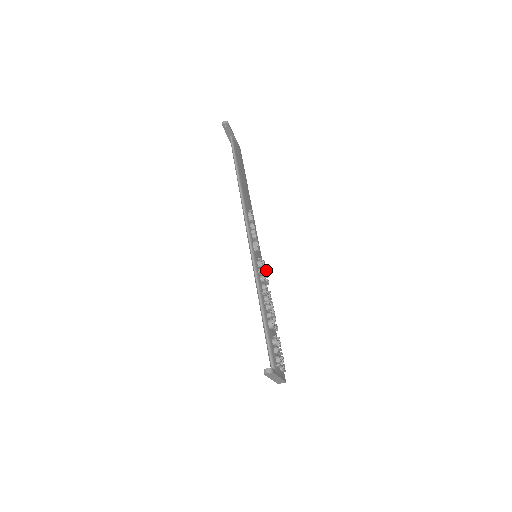
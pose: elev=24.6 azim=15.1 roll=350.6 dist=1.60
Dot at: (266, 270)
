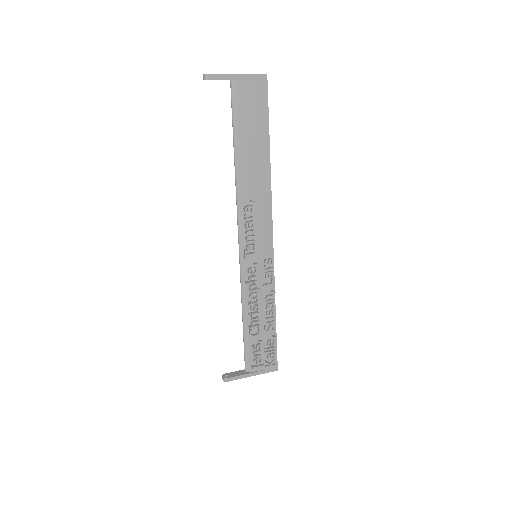
Dot at: (272, 268)
